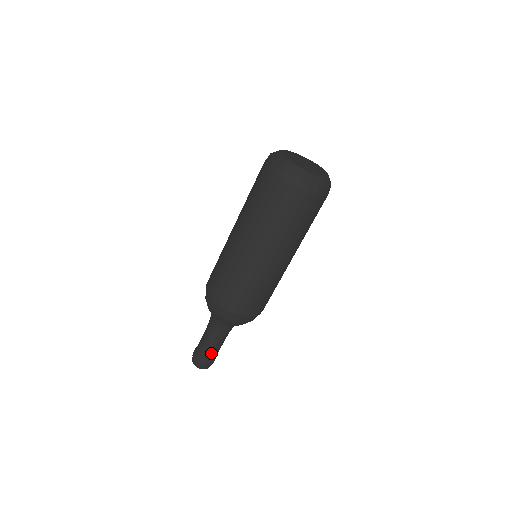
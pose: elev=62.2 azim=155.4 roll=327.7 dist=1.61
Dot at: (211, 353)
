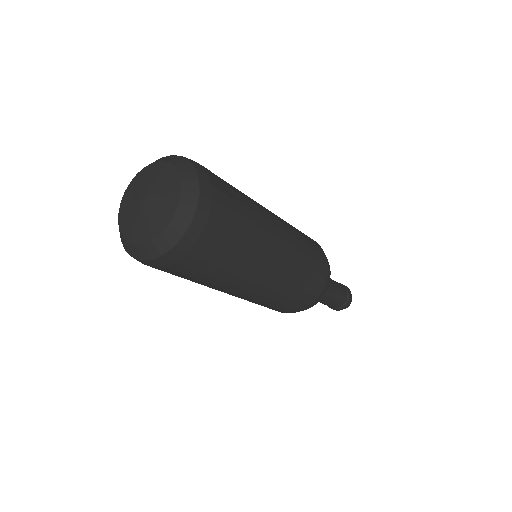
Dot at: occluded
